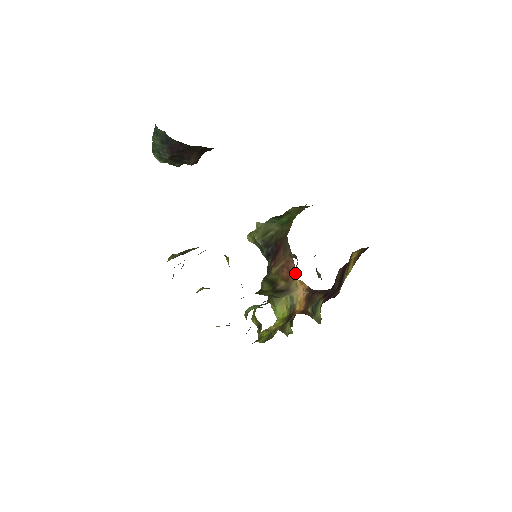
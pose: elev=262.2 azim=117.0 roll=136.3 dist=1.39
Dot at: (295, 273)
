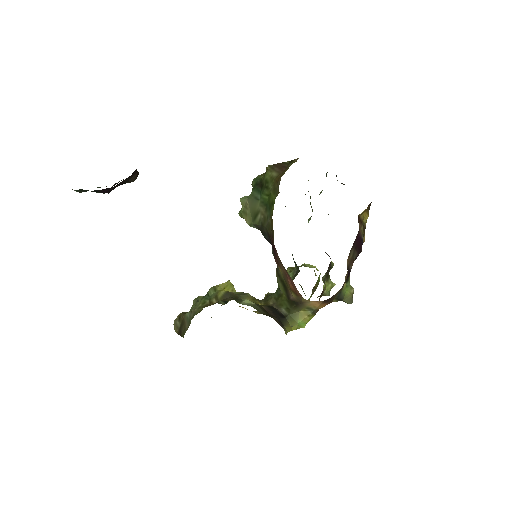
Dot at: (299, 293)
